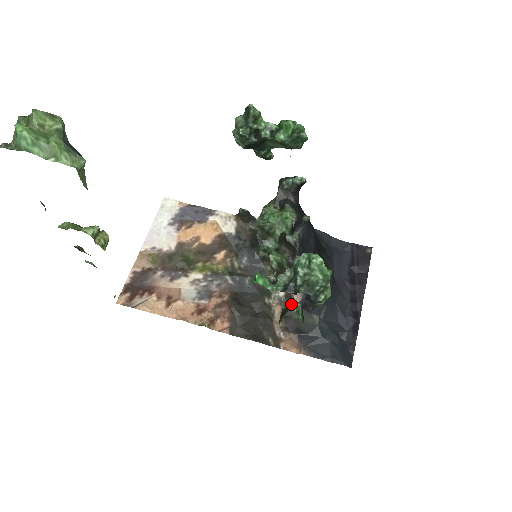
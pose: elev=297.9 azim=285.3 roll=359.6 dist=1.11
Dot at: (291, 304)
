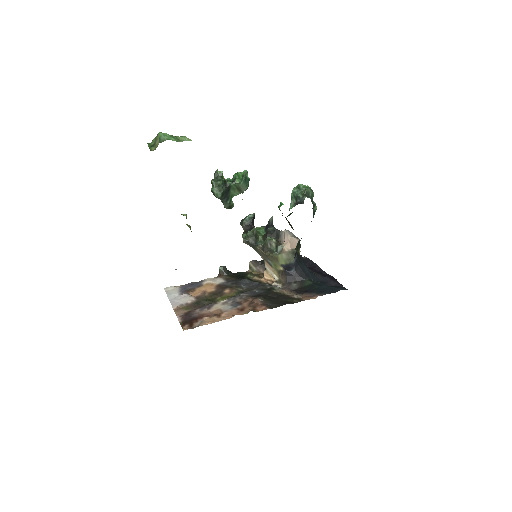
Dot at: (297, 244)
